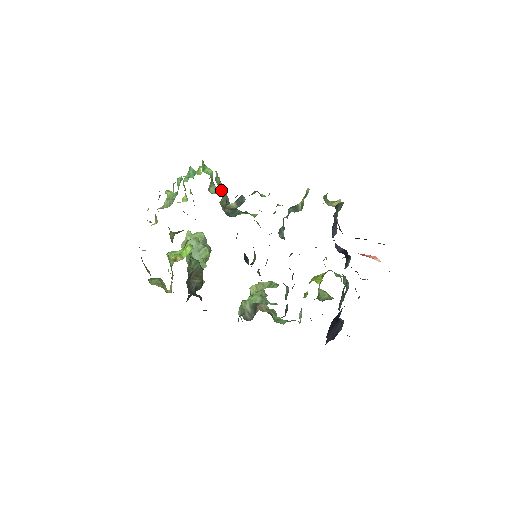
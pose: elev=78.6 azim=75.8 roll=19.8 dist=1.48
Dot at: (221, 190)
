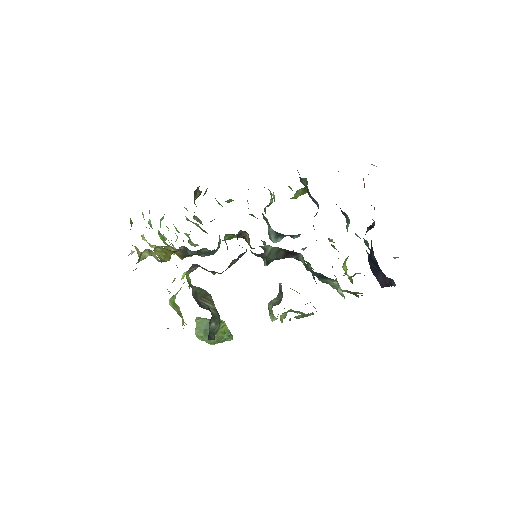
Dot at: occluded
